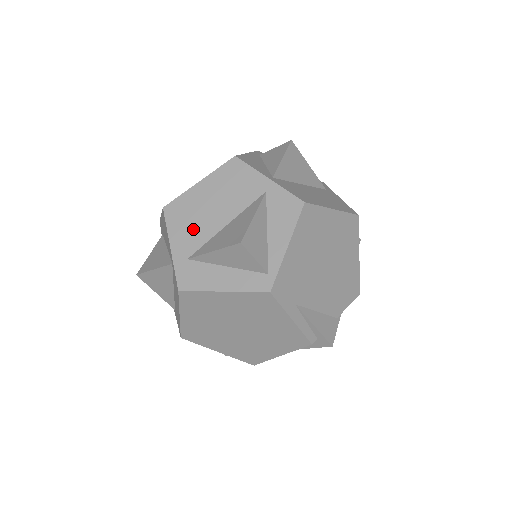
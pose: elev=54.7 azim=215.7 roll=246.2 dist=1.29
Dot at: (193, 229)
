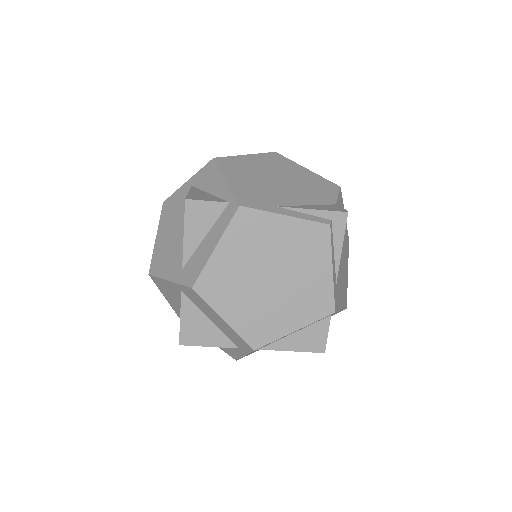
Dot at: (172, 255)
